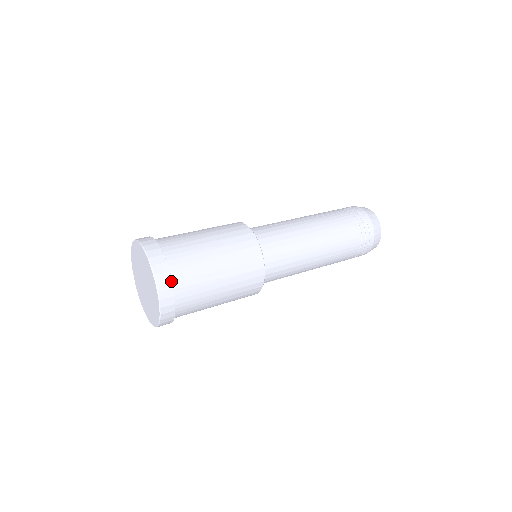
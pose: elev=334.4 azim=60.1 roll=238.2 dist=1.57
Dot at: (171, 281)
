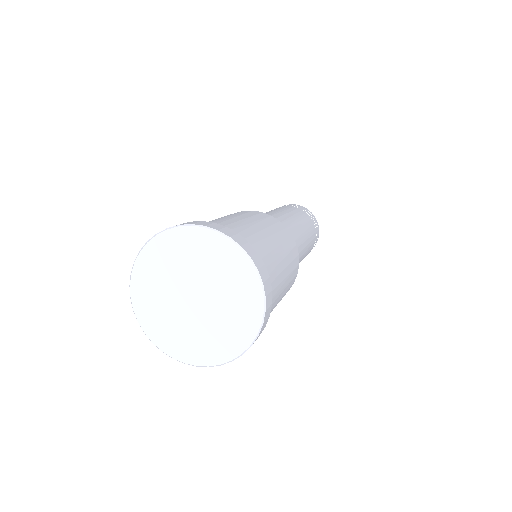
Dot at: (259, 255)
